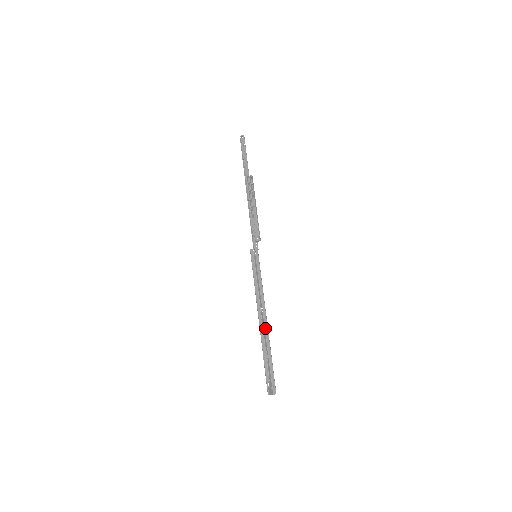
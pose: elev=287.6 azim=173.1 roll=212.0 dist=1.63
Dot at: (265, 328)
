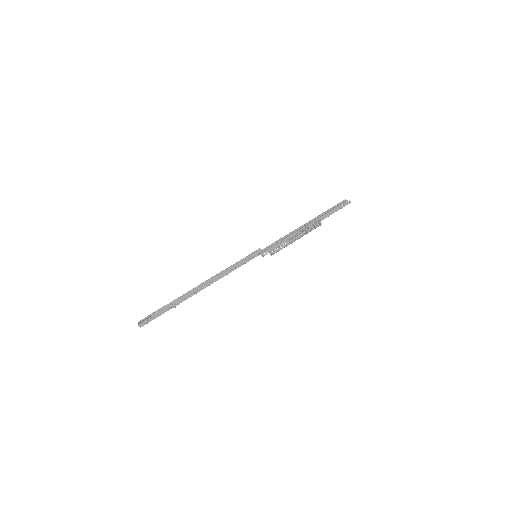
Dot at: occluded
